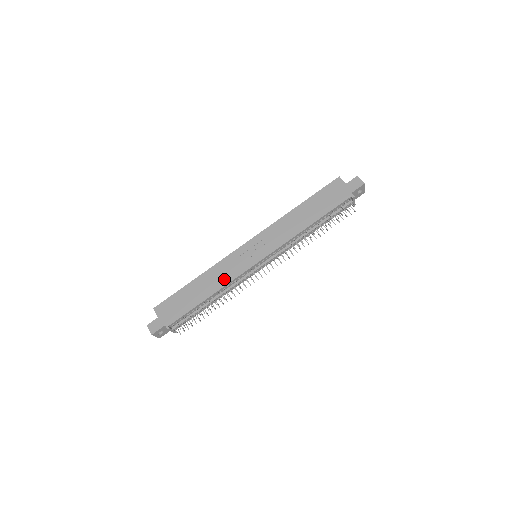
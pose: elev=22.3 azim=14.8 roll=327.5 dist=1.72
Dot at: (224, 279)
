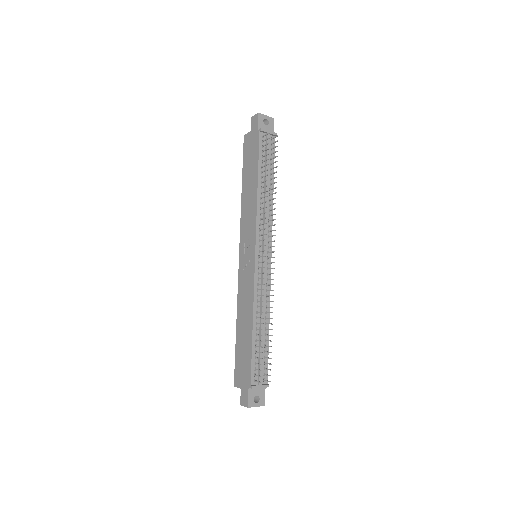
Dot at: (249, 299)
